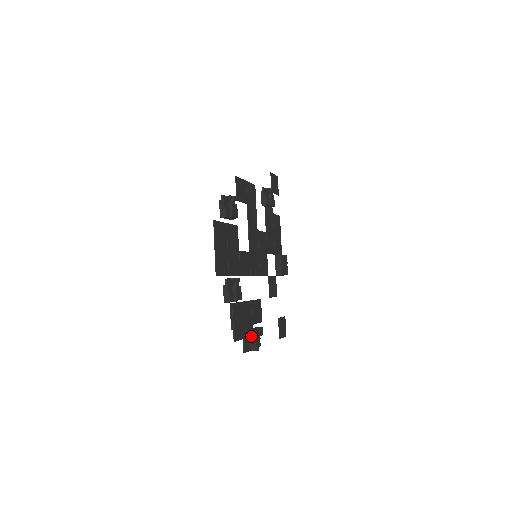
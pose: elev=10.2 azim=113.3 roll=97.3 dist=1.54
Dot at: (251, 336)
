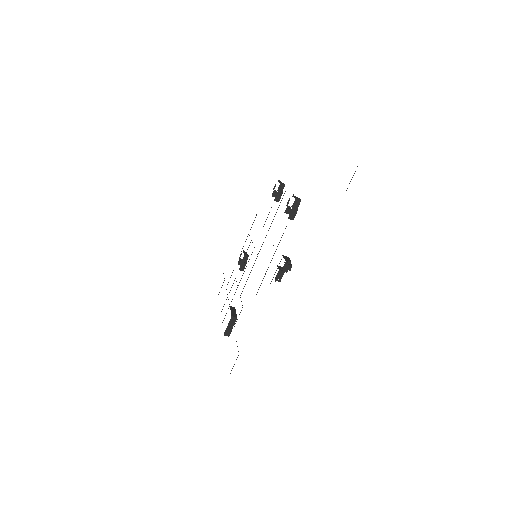
Dot at: (285, 257)
